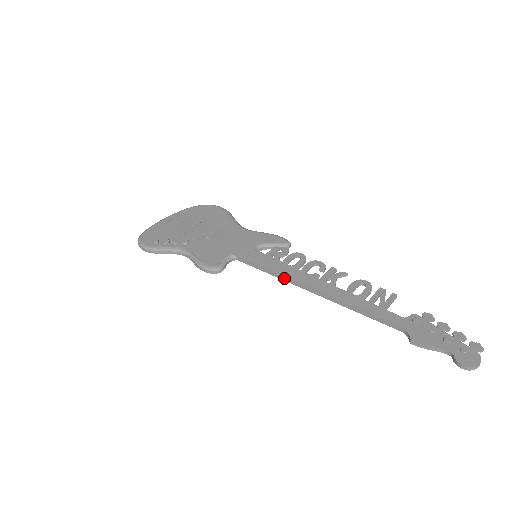
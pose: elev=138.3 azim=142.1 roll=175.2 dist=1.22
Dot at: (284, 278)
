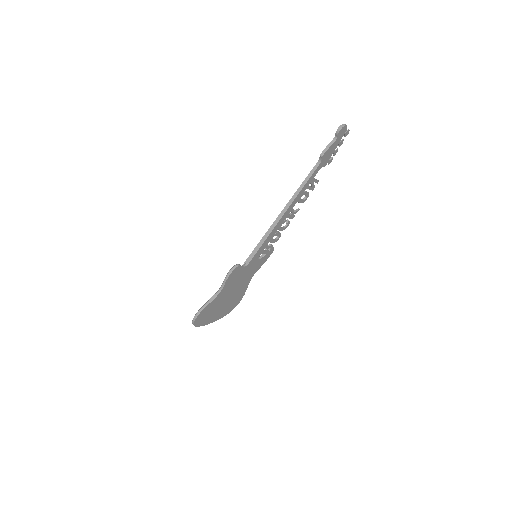
Dot at: (269, 232)
